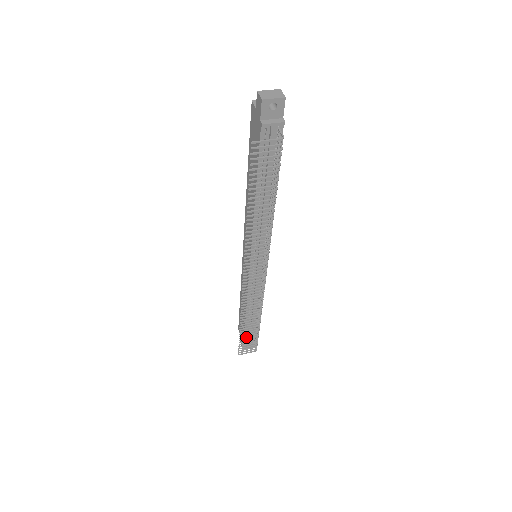
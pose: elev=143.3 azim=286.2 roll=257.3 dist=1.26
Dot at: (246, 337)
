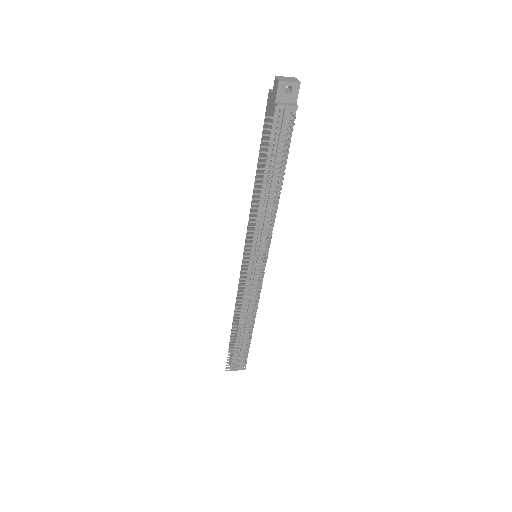
Dot at: (236, 349)
